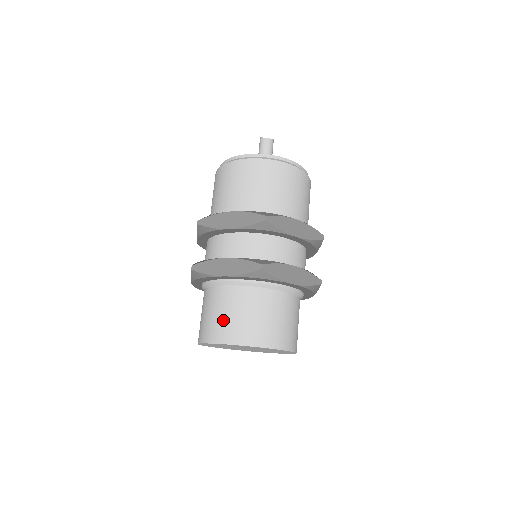
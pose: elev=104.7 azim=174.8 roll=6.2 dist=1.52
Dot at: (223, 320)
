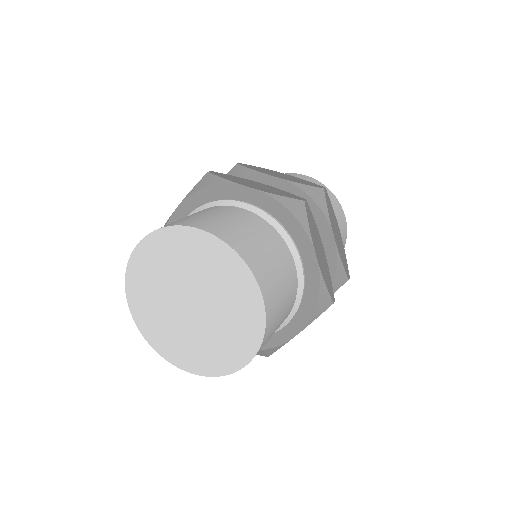
Dot at: (214, 218)
